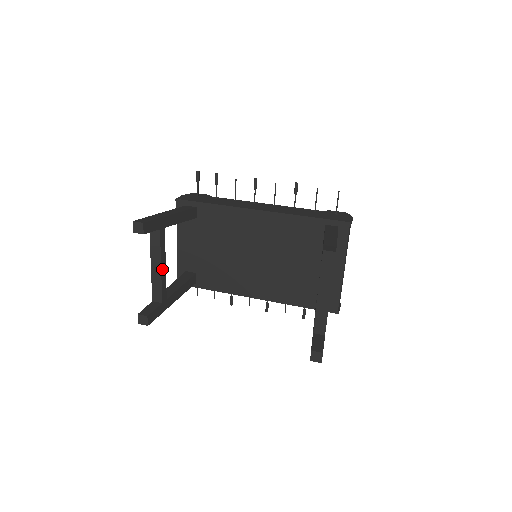
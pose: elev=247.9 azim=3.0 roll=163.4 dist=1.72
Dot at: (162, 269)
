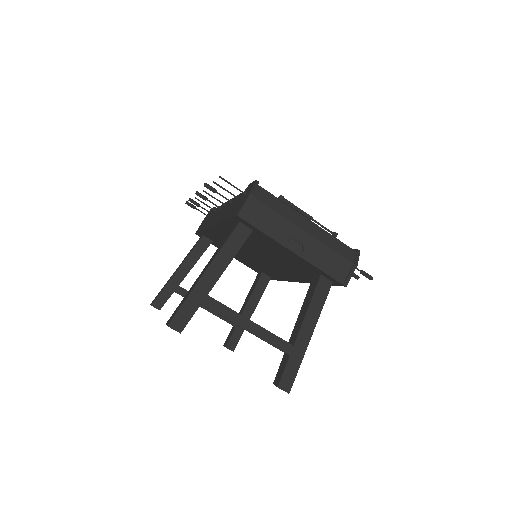
Dot at: (208, 309)
